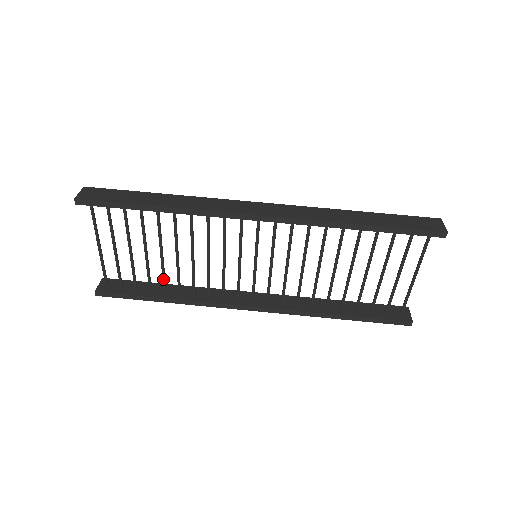
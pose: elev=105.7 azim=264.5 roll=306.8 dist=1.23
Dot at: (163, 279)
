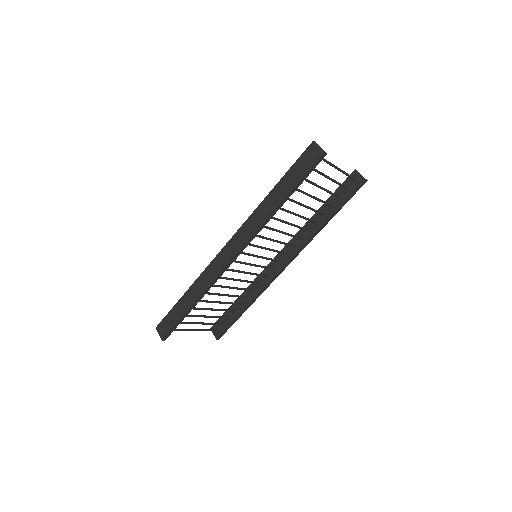
Dot at: (233, 304)
